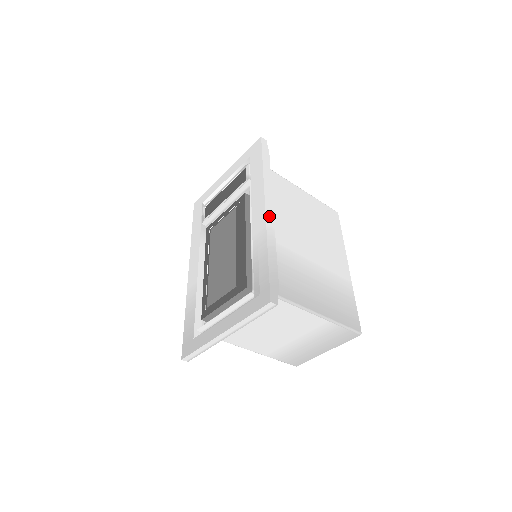
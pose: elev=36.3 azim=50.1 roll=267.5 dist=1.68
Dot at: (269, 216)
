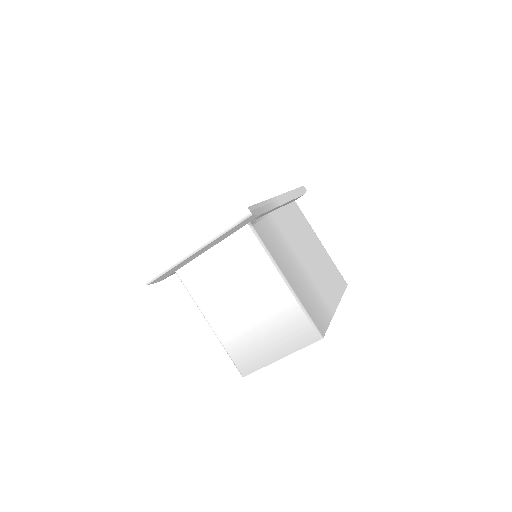
Dot at: (281, 199)
